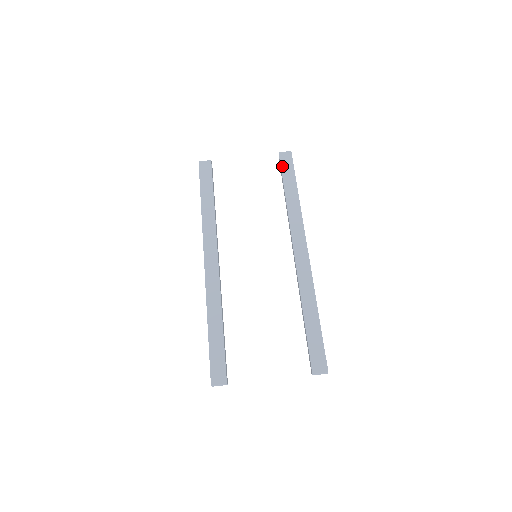
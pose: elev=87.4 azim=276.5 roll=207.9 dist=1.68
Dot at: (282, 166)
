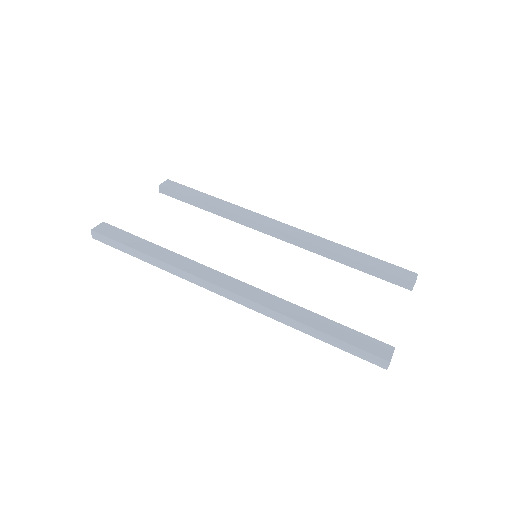
Dot at: (177, 191)
